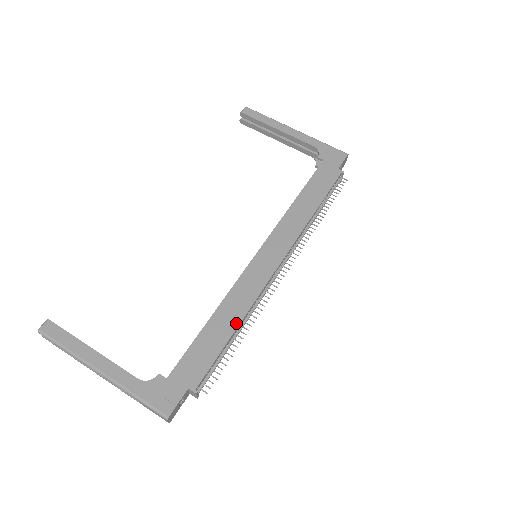
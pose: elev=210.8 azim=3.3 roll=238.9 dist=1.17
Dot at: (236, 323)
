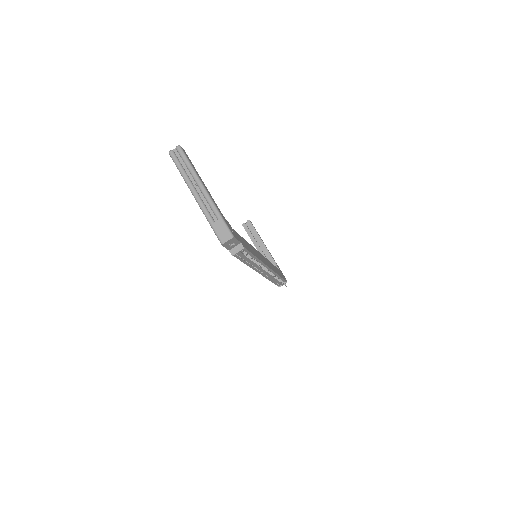
Dot at: (256, 256)
